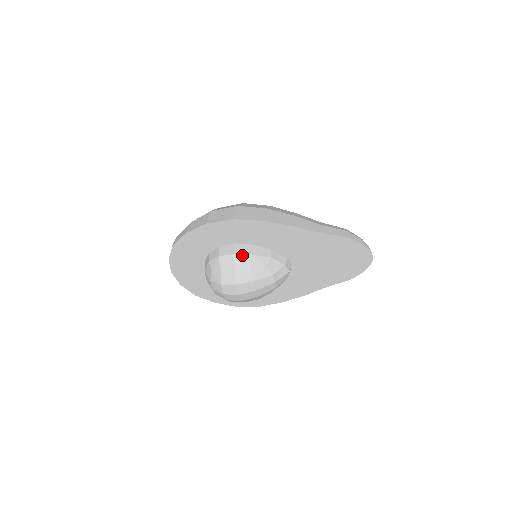
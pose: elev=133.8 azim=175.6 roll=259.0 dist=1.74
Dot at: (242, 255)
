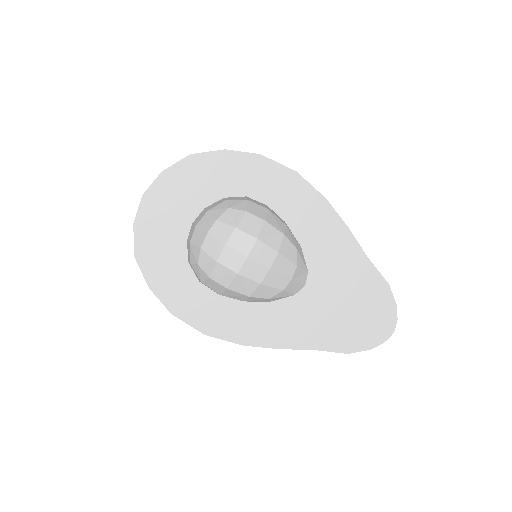
Dot at: (277, 217)
